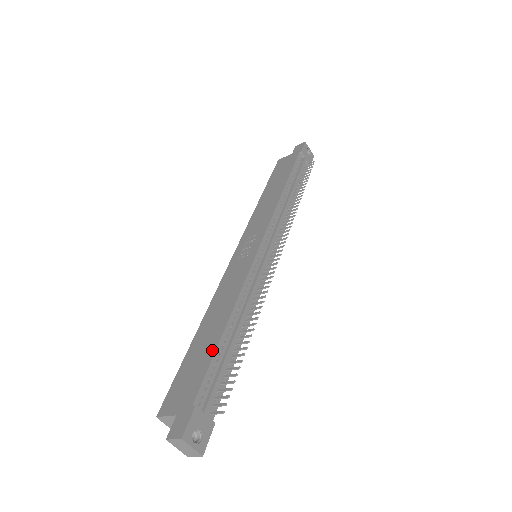
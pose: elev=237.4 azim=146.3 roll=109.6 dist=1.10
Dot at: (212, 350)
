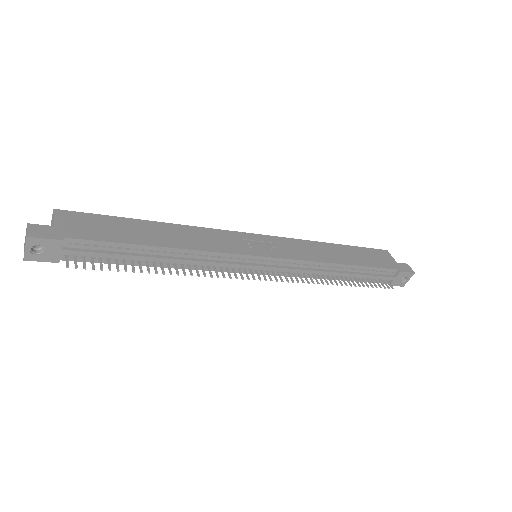
Dot at: (129, 240)
